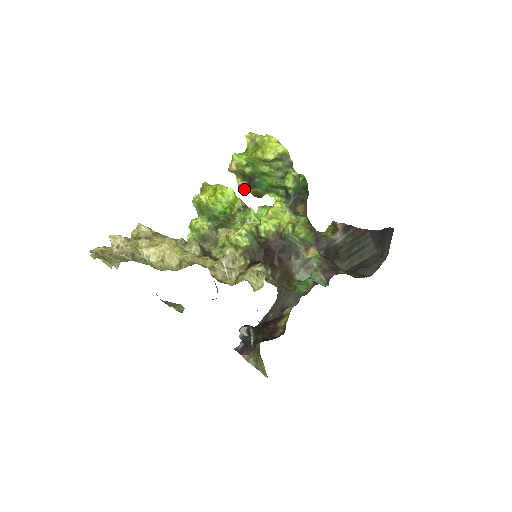
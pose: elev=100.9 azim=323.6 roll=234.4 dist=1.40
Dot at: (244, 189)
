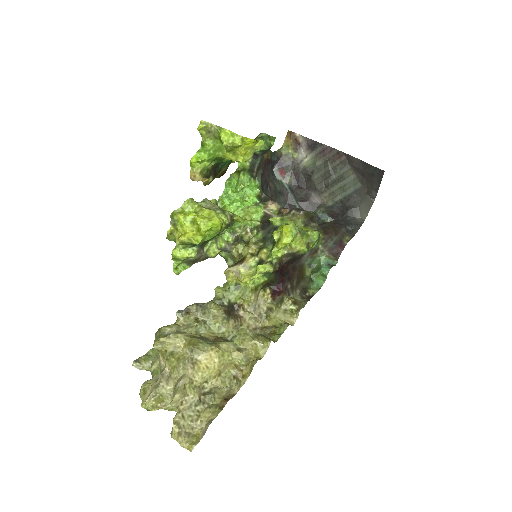
Dot at: (210, 182)
